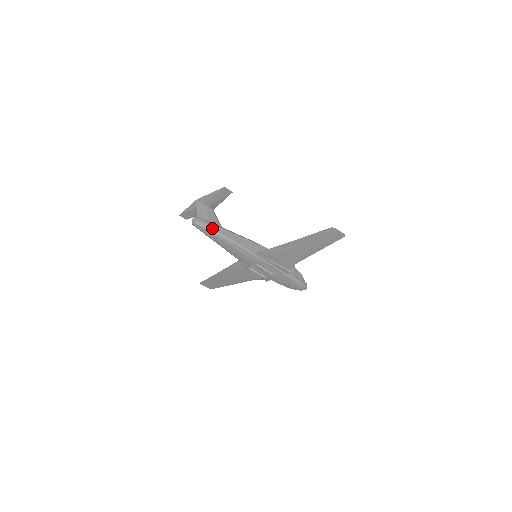
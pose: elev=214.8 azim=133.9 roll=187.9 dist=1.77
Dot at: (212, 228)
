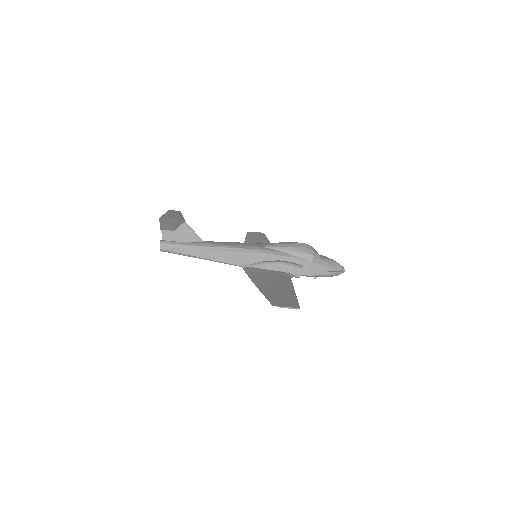
Dot at: (180, 252)
